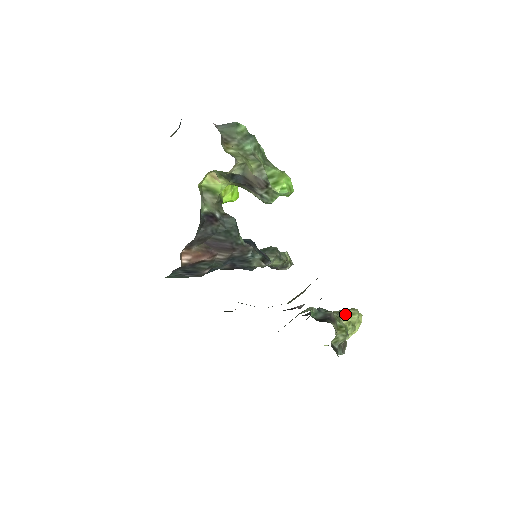
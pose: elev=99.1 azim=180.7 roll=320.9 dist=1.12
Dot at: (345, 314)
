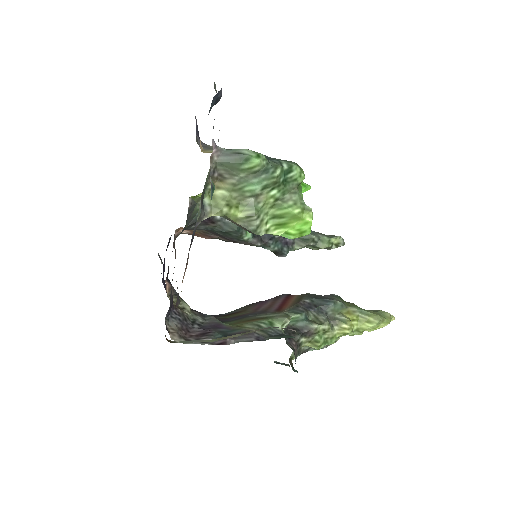
Dot at: (346, 325)
